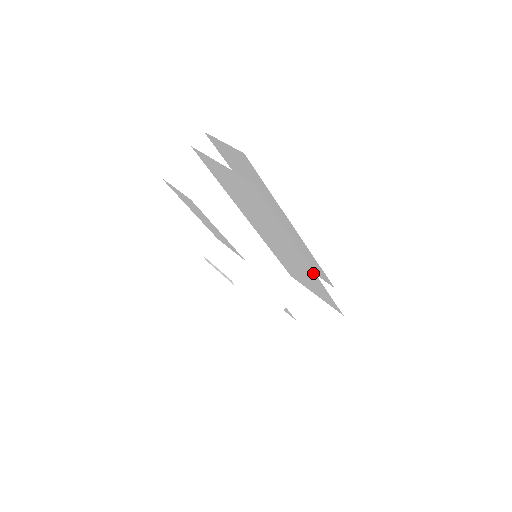
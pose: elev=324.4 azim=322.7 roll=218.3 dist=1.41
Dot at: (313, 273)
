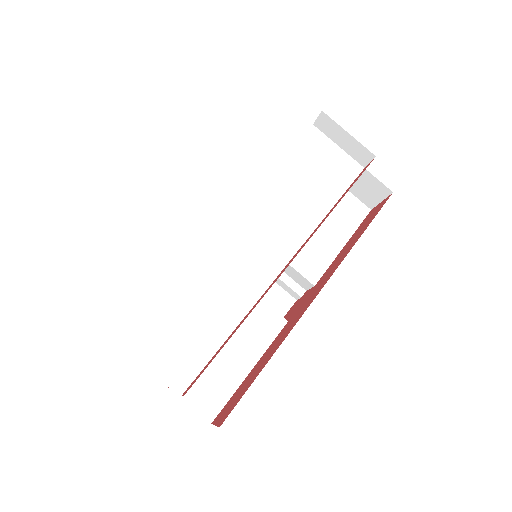
Dot at: occluded
